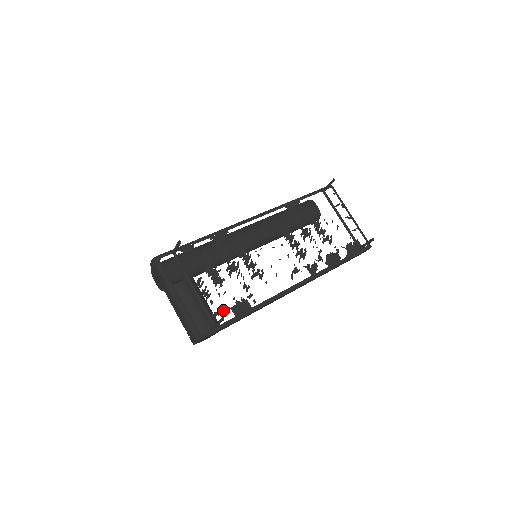
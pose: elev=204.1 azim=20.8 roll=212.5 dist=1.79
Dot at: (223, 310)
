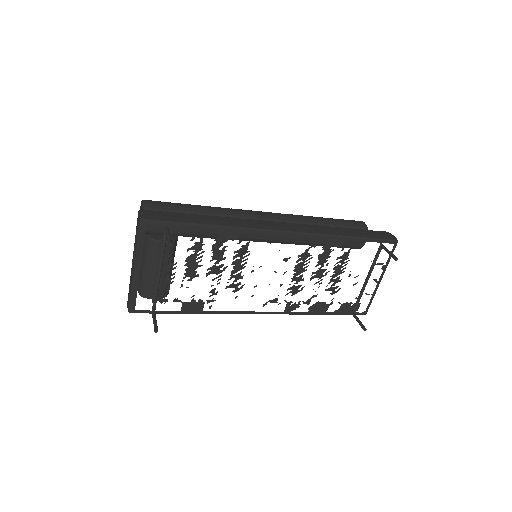
Dot at: (174, 300)
